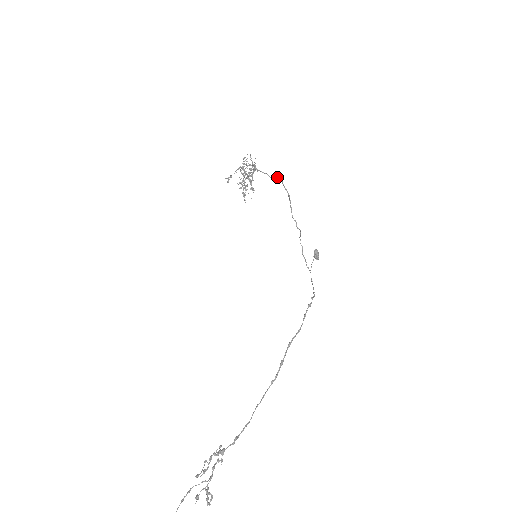
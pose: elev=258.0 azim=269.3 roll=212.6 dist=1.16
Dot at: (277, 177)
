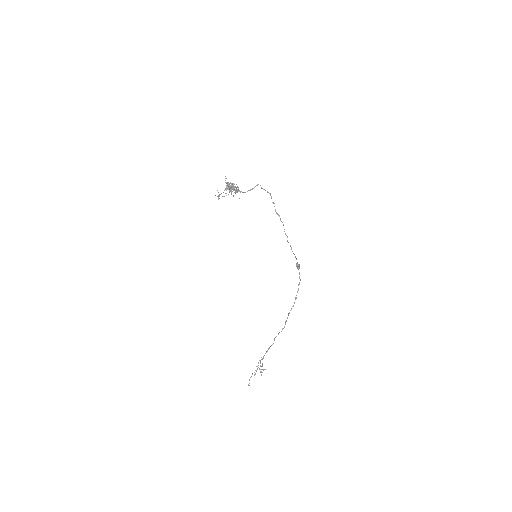
Dot at: (257, 185)
